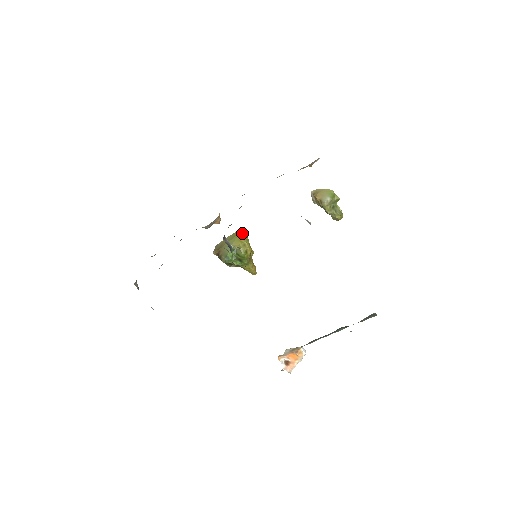
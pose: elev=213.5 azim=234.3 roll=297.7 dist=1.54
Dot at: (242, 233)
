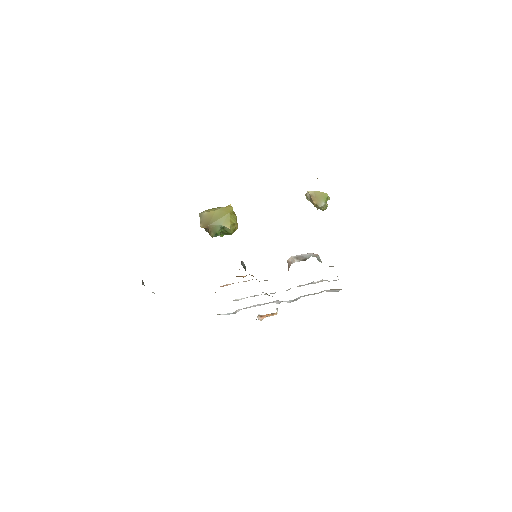
Dot at: (232, 212)
